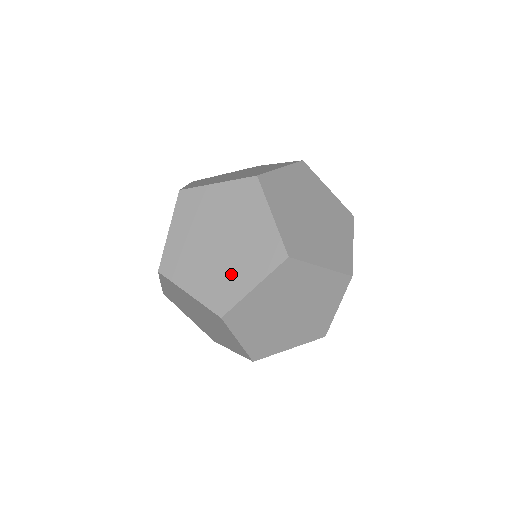
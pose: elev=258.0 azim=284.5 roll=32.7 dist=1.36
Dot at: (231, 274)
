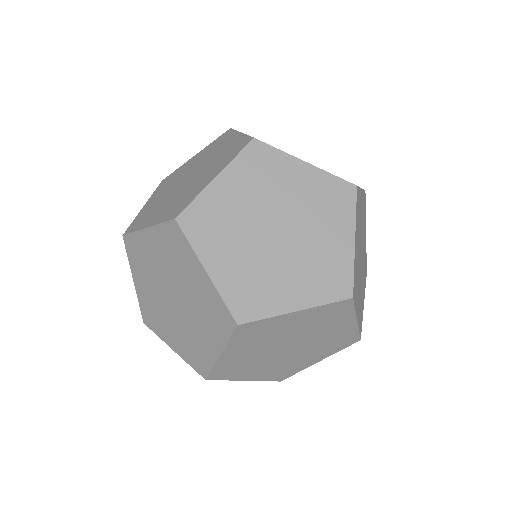
Dot at: (166, 323)
